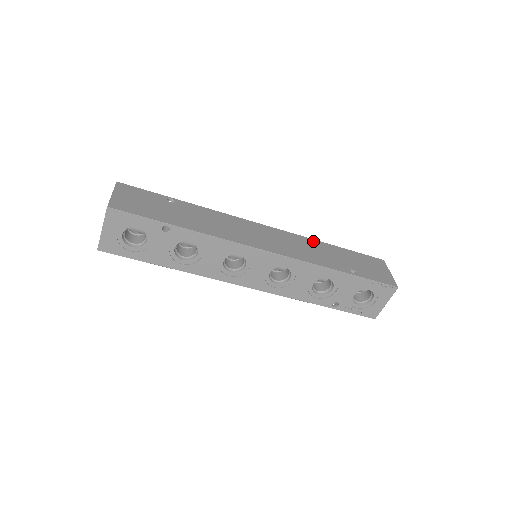
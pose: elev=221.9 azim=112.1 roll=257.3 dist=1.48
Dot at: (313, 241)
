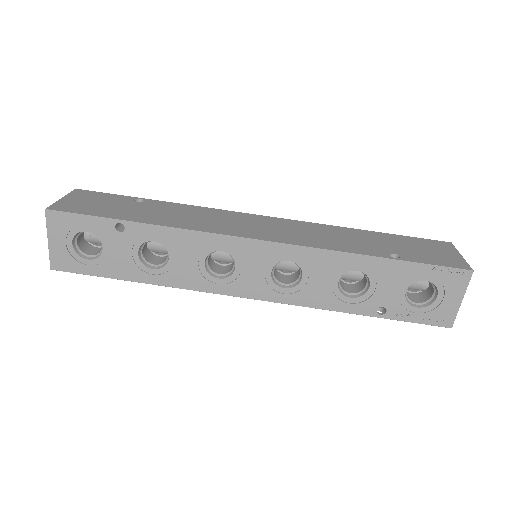
Dot at: (336, 228)
